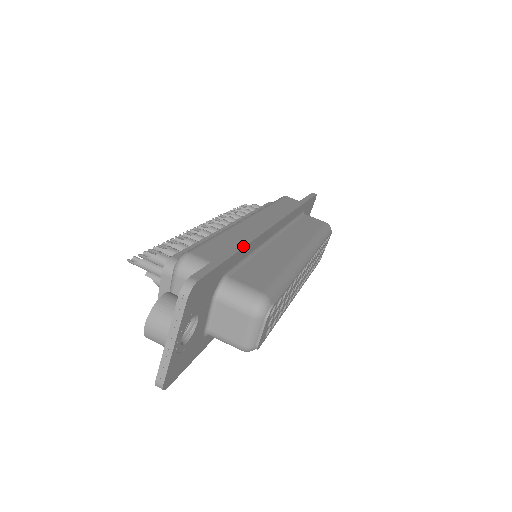
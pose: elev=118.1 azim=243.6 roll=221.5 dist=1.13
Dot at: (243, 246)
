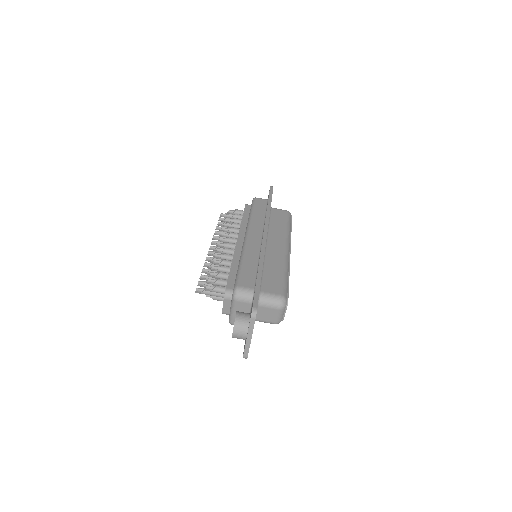
Dot at: occluded
